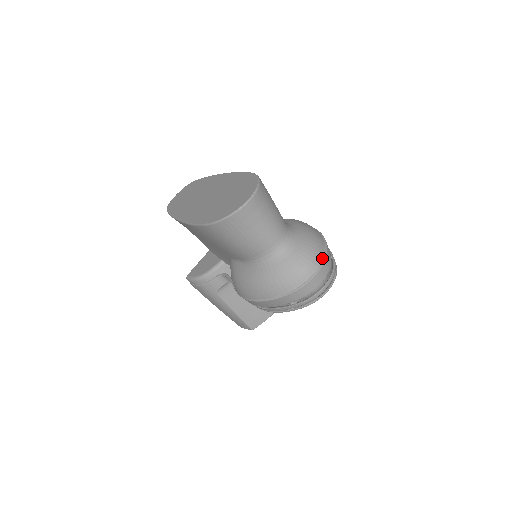
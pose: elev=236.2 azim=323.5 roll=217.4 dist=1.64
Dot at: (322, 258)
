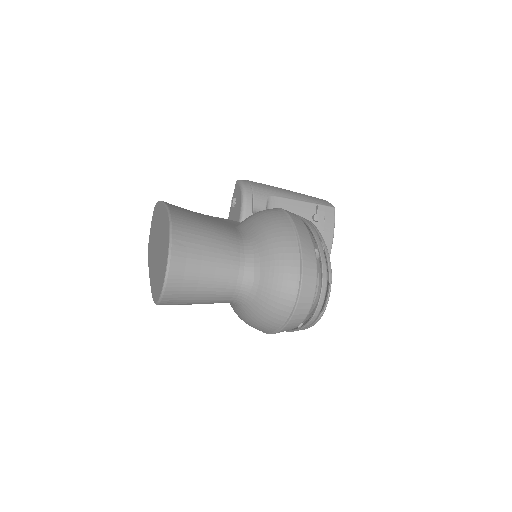
Dot at: (298, 272)
